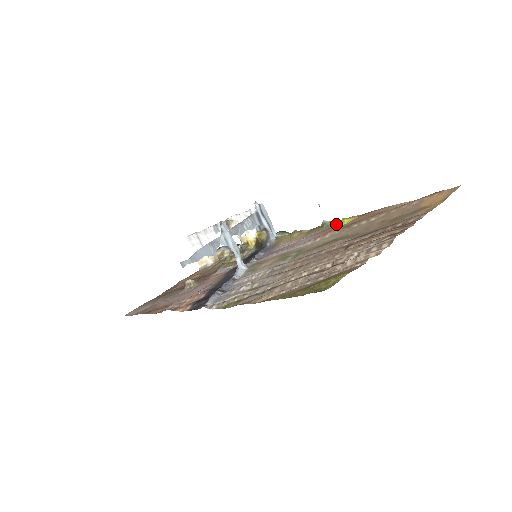
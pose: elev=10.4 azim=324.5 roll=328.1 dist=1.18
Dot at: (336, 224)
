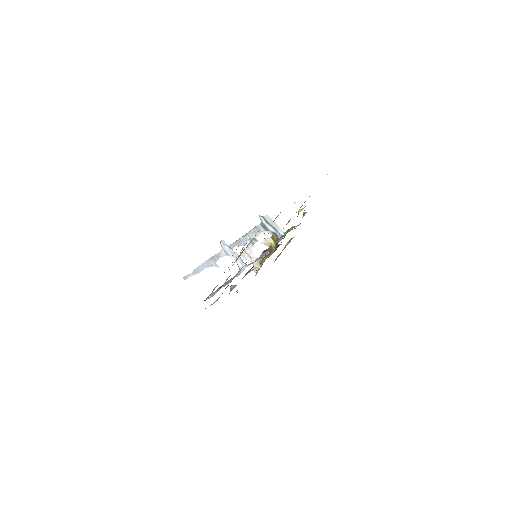
Dot at: occluded
